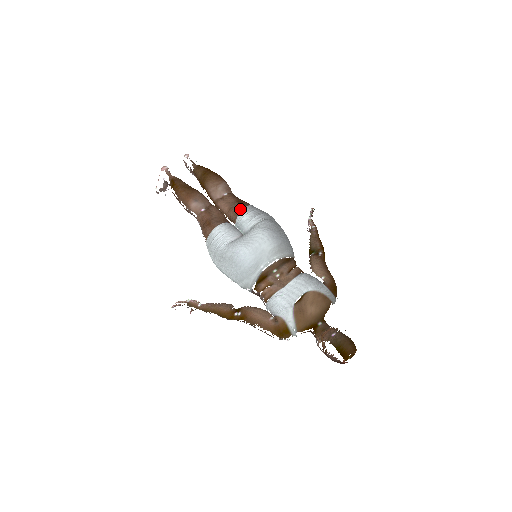
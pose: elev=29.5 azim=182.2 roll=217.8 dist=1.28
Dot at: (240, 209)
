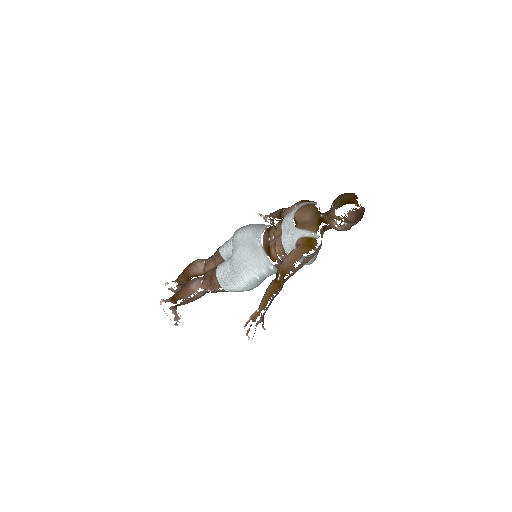
Dot at: (218, 252)
